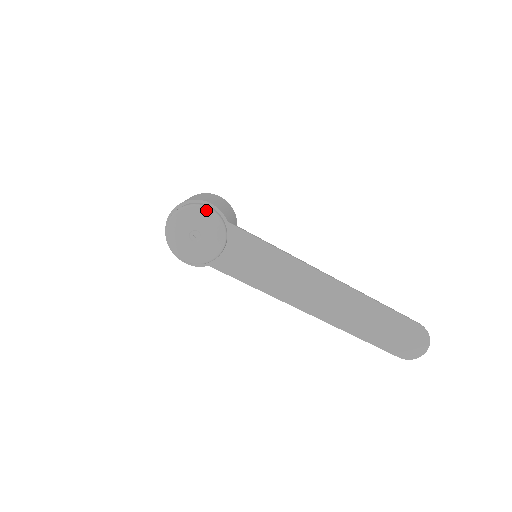
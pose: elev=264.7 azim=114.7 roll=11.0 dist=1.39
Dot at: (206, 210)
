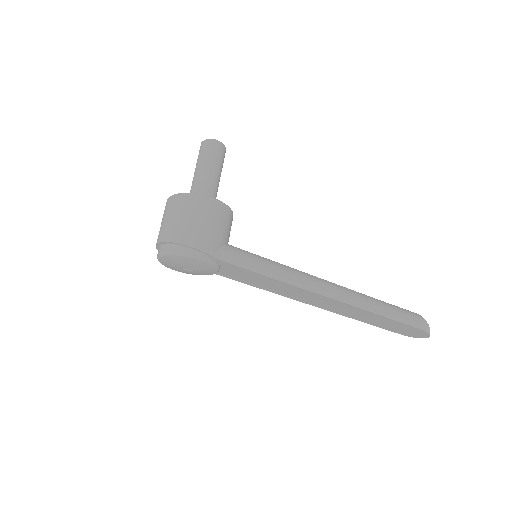
Dot at: (188, 257)
